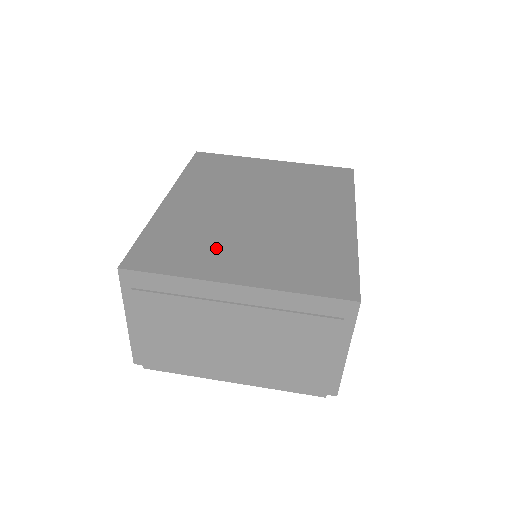
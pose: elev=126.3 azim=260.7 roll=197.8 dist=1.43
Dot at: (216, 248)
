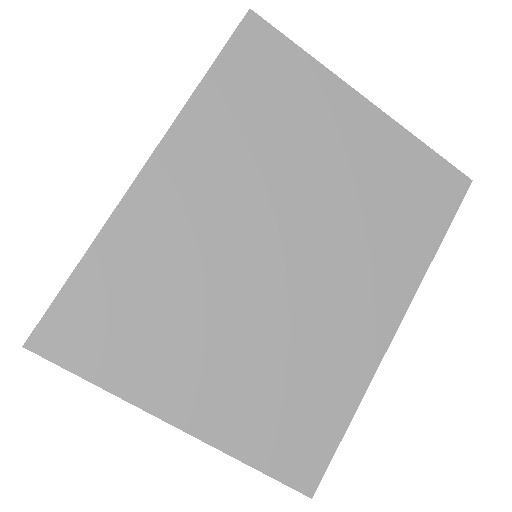
Dot at: (180, 339)
